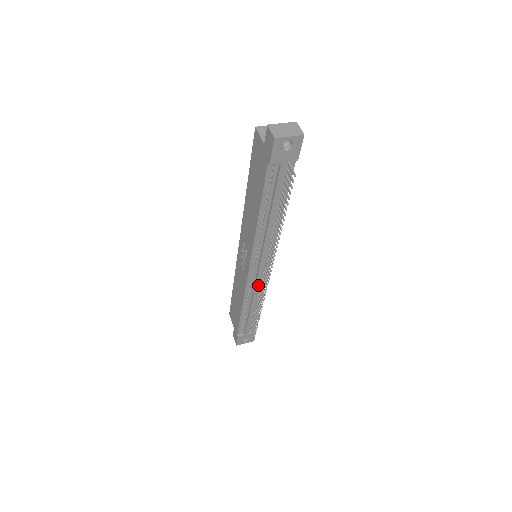
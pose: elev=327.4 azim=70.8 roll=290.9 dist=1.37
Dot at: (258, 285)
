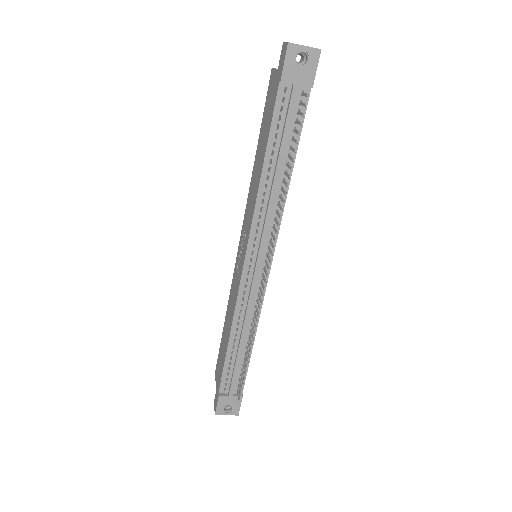
Dot at: (253, 295)
